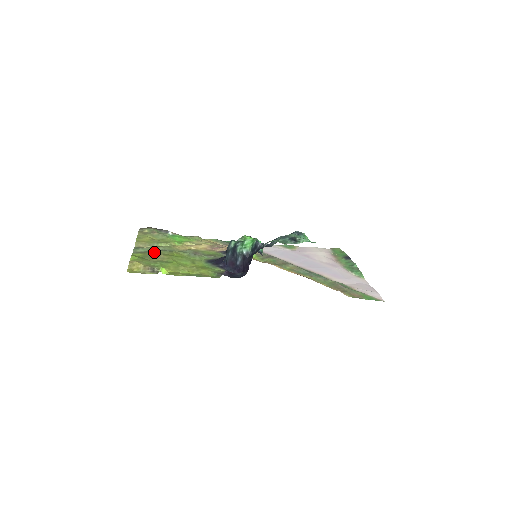
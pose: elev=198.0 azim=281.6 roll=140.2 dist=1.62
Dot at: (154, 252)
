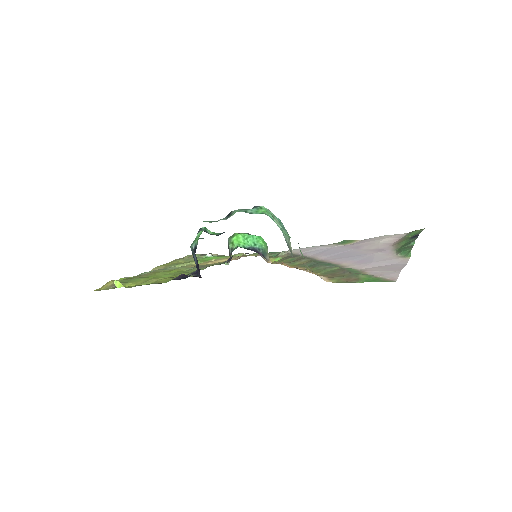
Dot at: occluded
